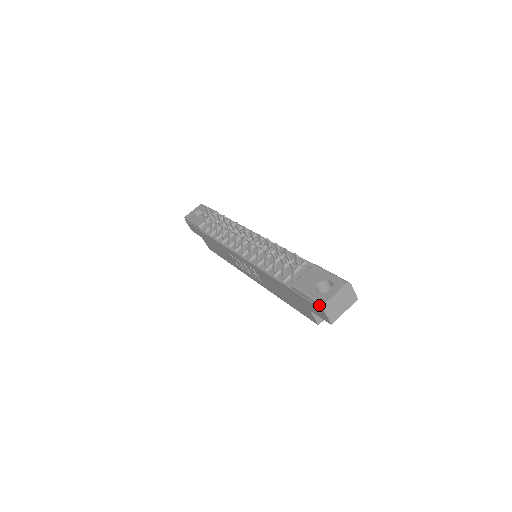
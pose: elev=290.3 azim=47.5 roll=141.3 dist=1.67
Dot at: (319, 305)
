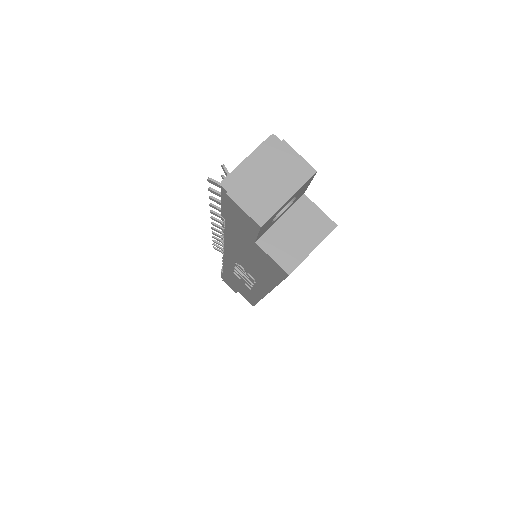
Dot at: (223, 193)
